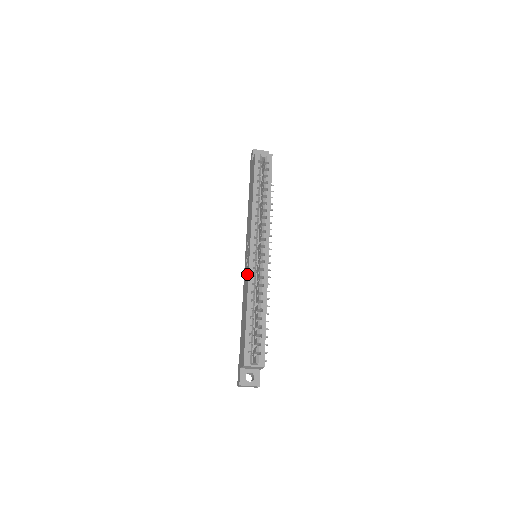
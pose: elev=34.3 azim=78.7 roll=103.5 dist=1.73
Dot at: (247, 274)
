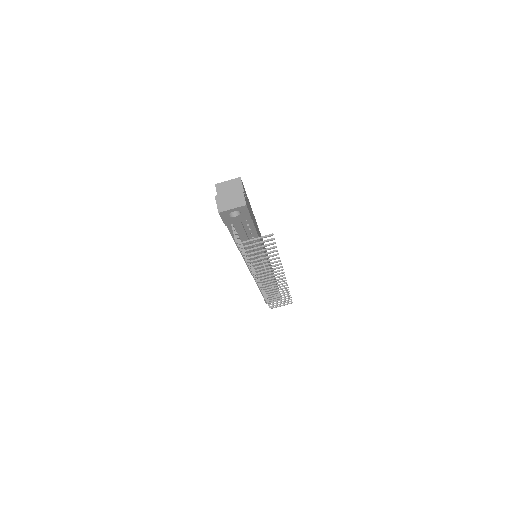
Dot at: occluded
